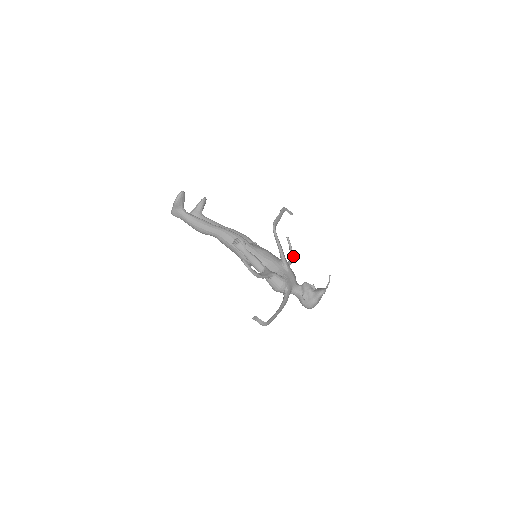
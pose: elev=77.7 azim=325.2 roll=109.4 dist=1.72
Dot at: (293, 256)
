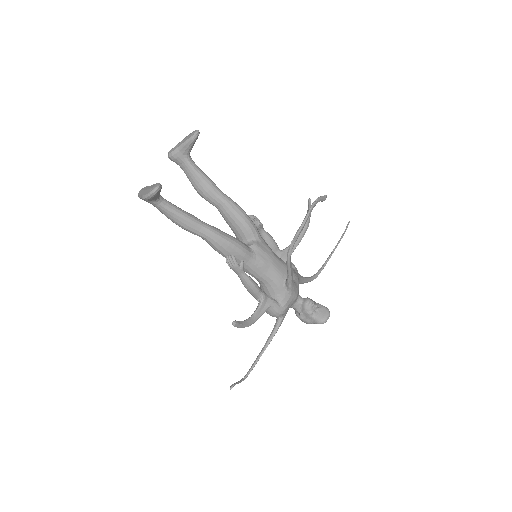
Dot at: occluded
